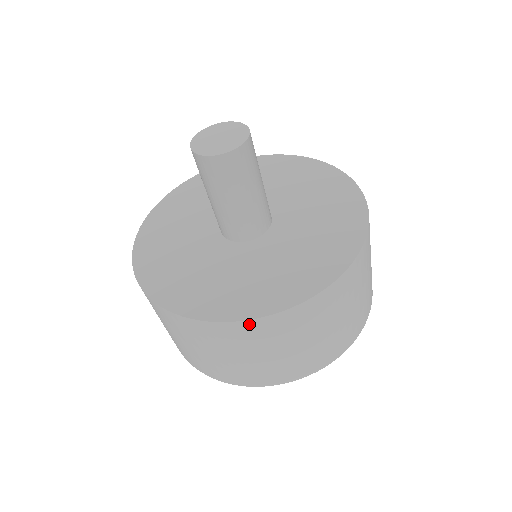
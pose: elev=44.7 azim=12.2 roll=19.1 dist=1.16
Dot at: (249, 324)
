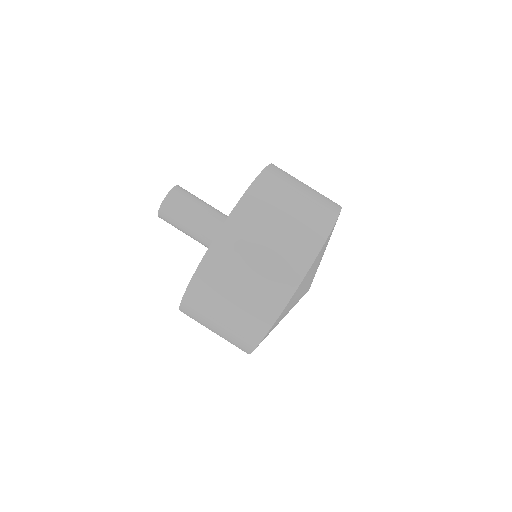
Dot at: (235, 215)
